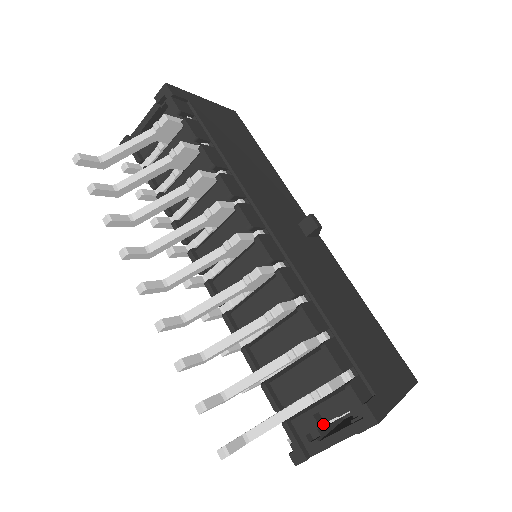
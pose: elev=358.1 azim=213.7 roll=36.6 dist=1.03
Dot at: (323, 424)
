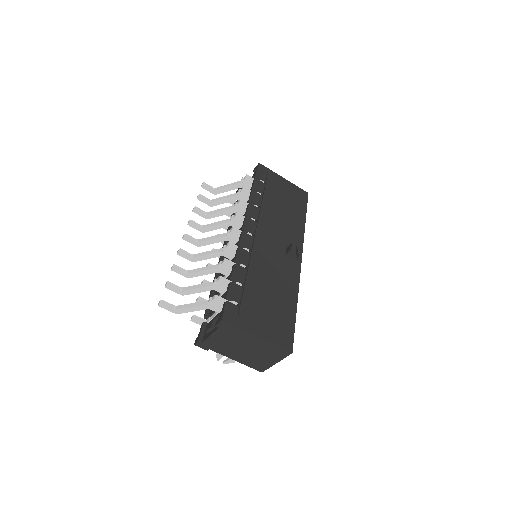
Dot at: occluded
